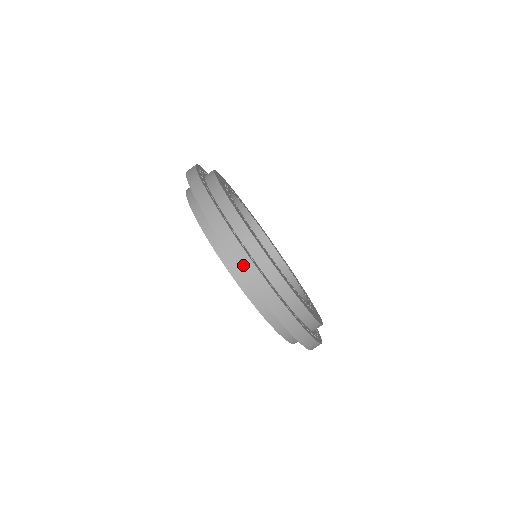
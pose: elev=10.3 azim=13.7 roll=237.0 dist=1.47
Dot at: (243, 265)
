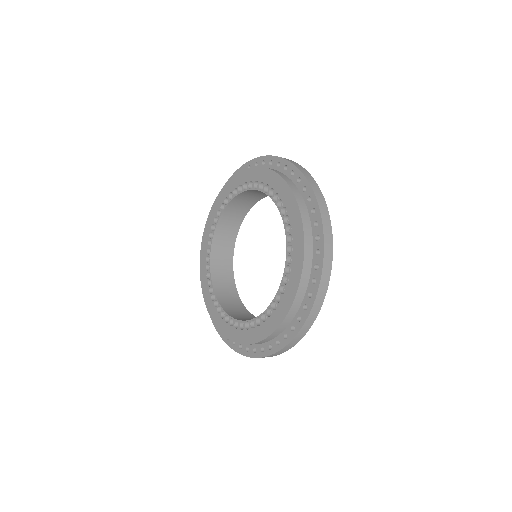
Dot at: (312, 184)
